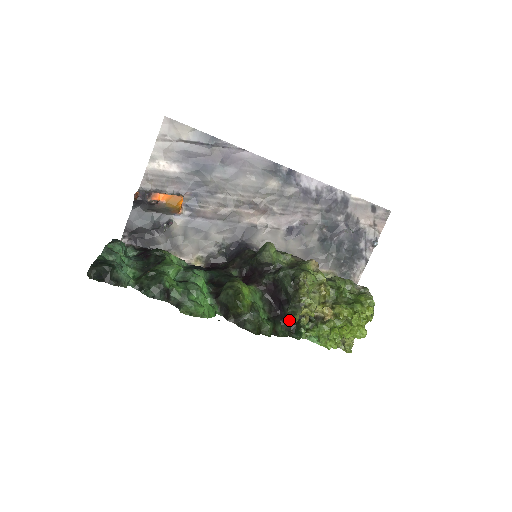
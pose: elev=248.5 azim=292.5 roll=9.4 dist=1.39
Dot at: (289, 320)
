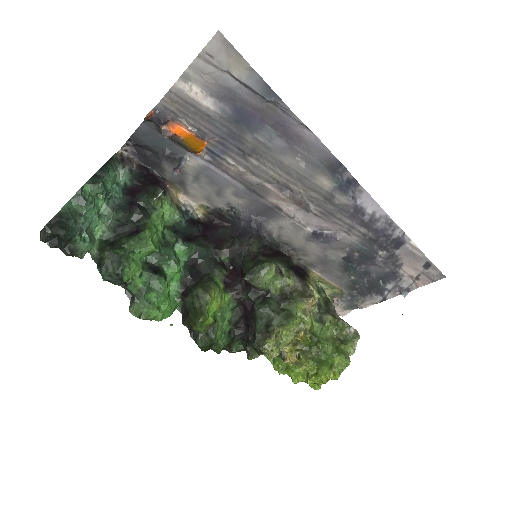
Dot at: occluded
